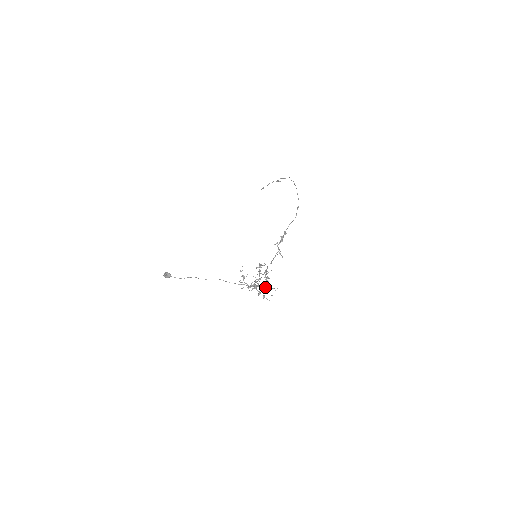
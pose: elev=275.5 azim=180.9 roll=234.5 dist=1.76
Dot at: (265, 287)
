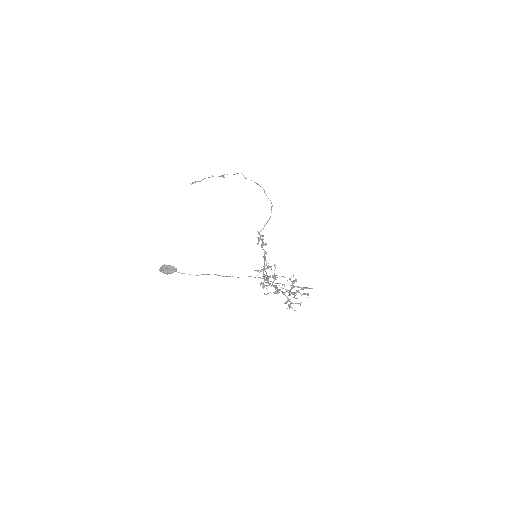
Dot at: (299, 292)
